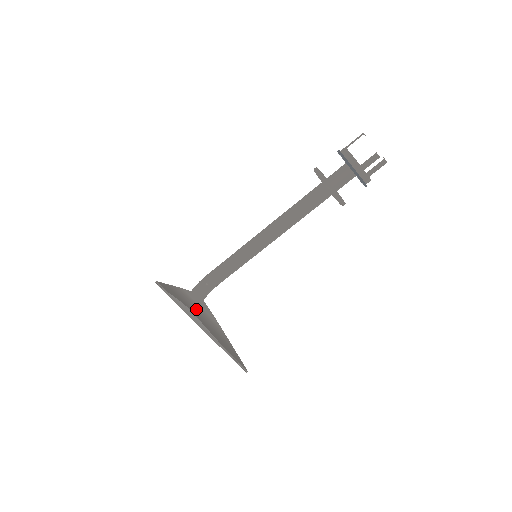
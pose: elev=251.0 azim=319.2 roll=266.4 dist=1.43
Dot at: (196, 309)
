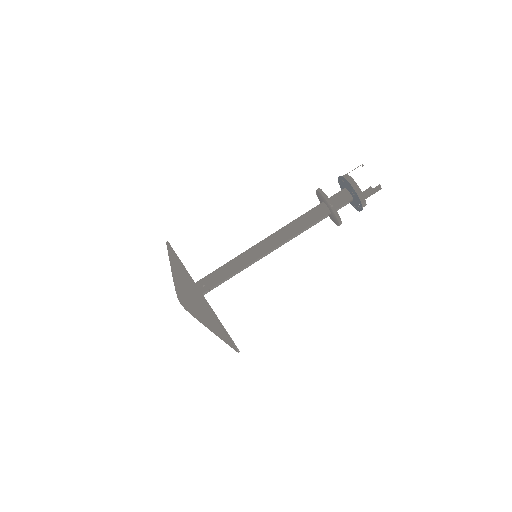
Dot at: occluded
